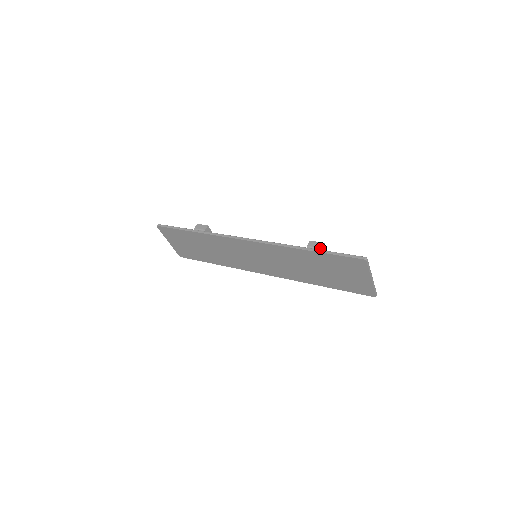
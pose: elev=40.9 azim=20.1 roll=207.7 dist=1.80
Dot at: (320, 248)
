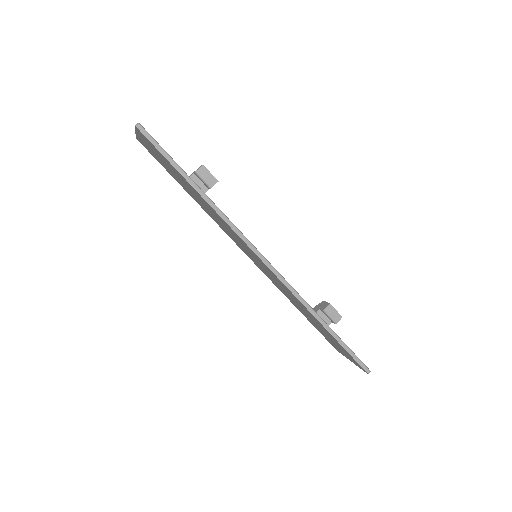
Dot at: (335, 322)
